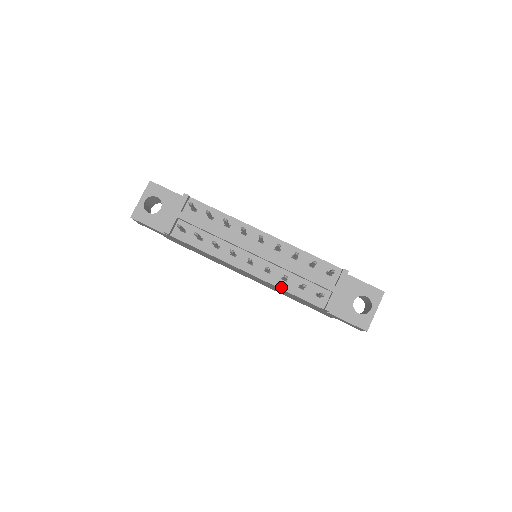
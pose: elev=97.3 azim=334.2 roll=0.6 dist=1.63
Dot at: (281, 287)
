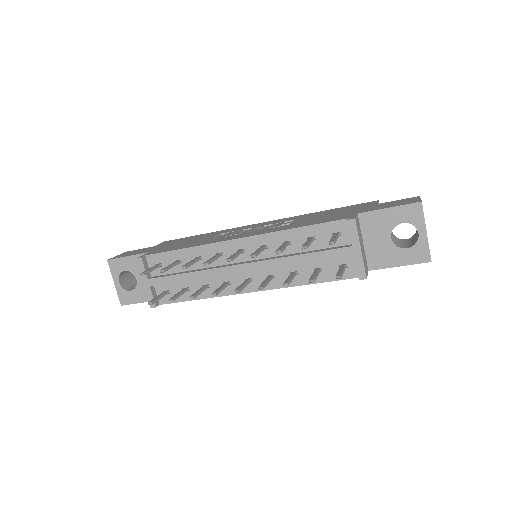
Dot at: (297, 284)
